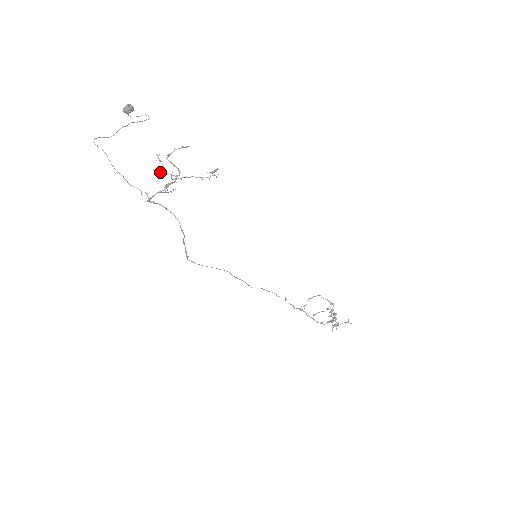
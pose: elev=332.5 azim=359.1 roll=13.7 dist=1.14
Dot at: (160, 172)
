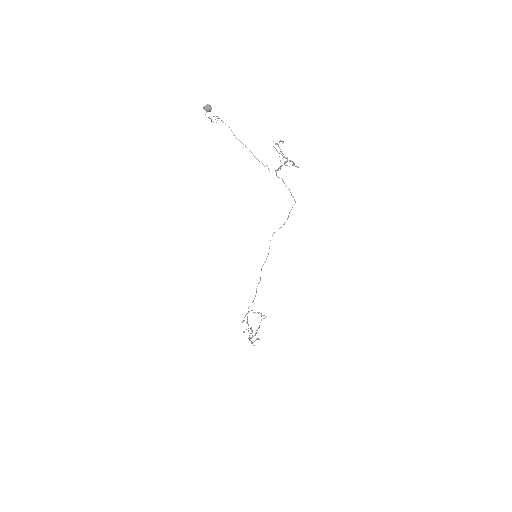
Dot at: (281, 152)
